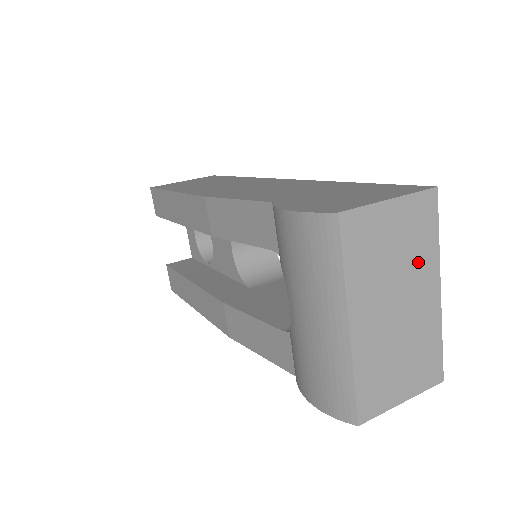
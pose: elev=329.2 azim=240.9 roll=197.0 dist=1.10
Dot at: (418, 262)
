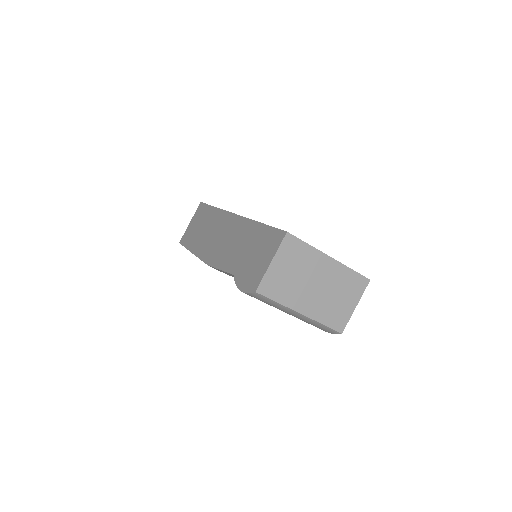
Dot at: (308, 263)
